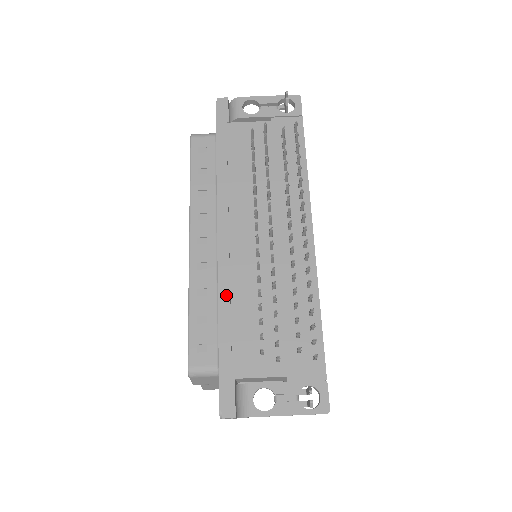
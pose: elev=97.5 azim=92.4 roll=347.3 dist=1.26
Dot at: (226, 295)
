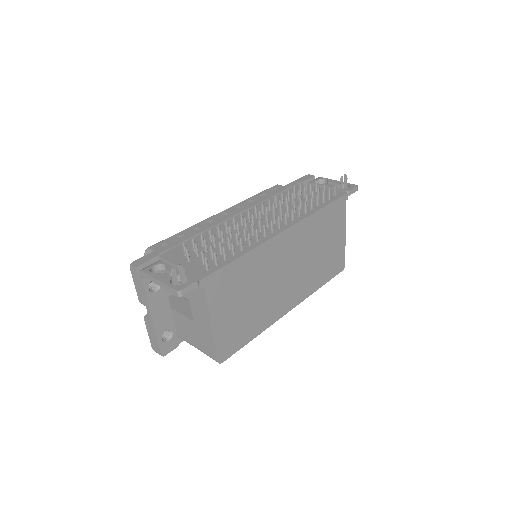
Dot at: (204, 229)
